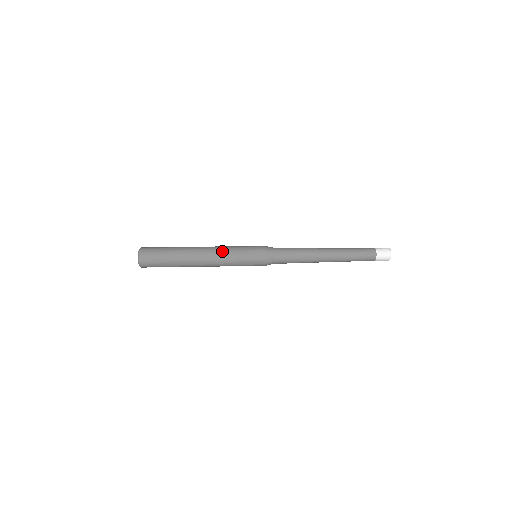
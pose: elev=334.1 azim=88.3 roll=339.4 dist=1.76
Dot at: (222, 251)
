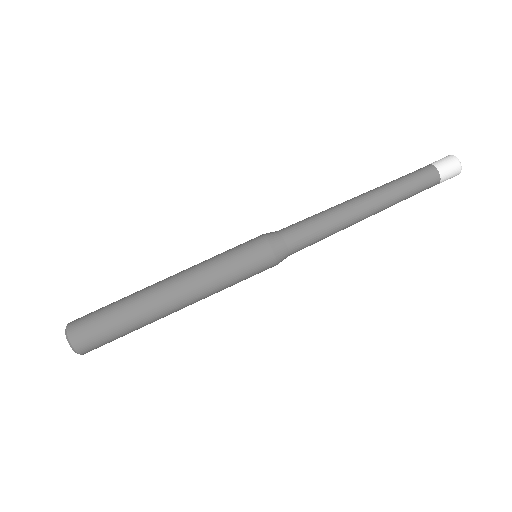
Dot at: (199, 271)
